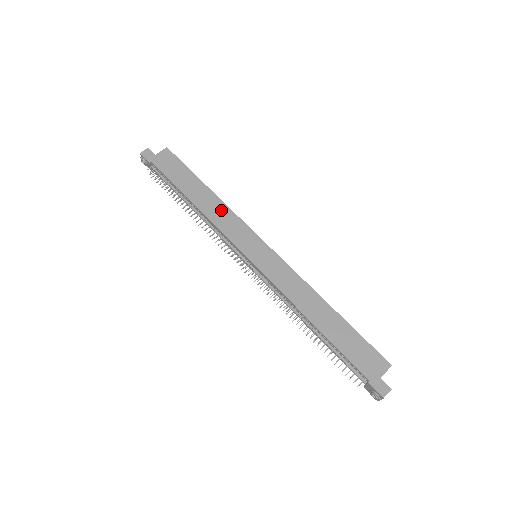
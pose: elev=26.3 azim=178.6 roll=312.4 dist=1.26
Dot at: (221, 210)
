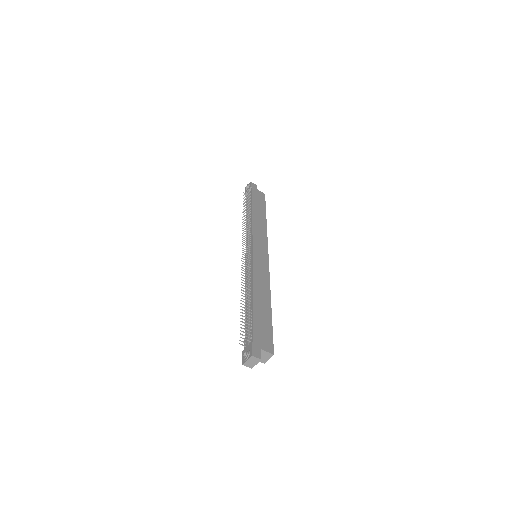
Dot at: (262, 227)
